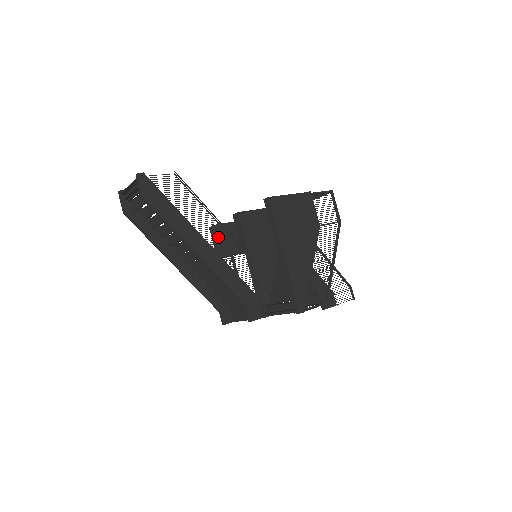
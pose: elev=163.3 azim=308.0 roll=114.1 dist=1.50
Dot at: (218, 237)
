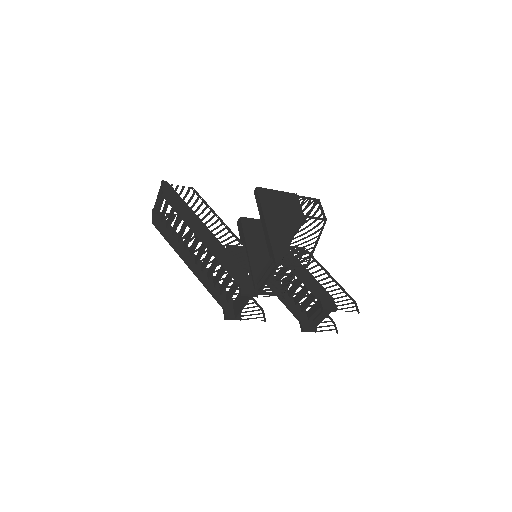
Dot at: (221, 231)
